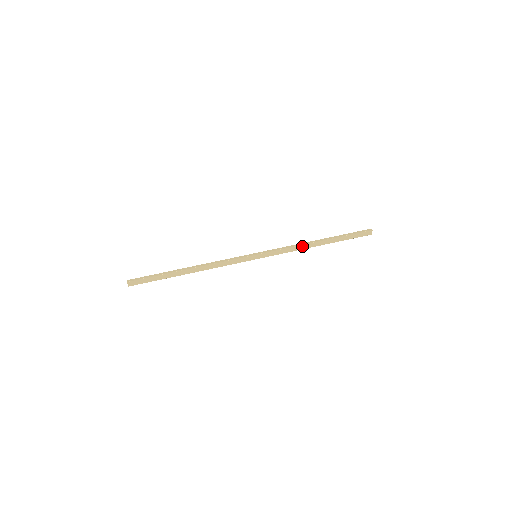
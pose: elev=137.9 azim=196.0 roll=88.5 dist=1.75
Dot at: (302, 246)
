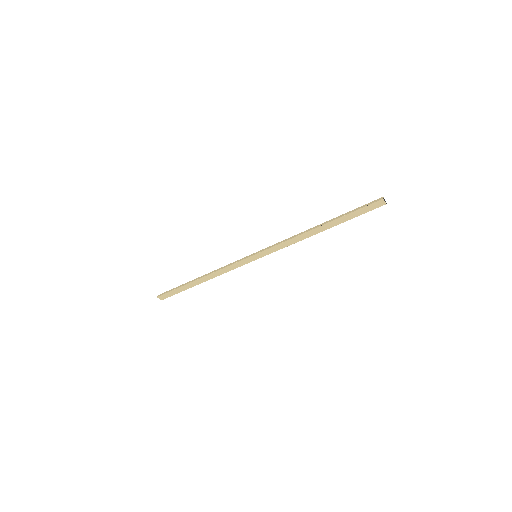
Dot at: (300, 236)
